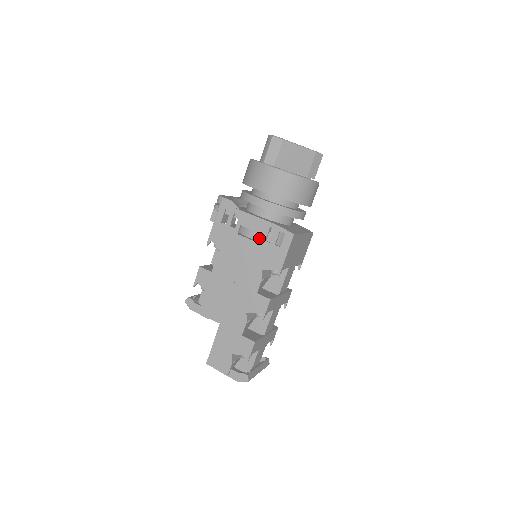
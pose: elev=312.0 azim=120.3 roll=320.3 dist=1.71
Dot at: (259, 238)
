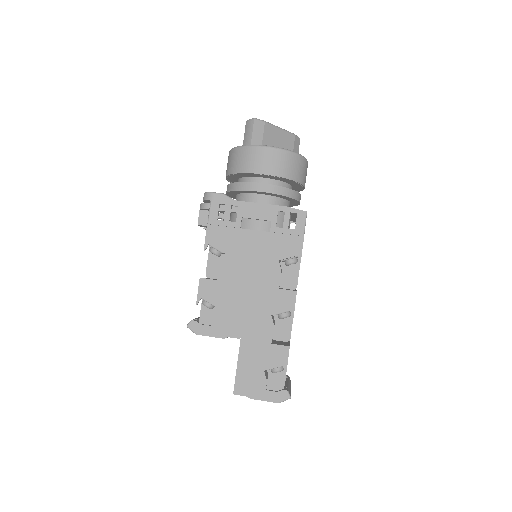
Dot at: (265, 228)
